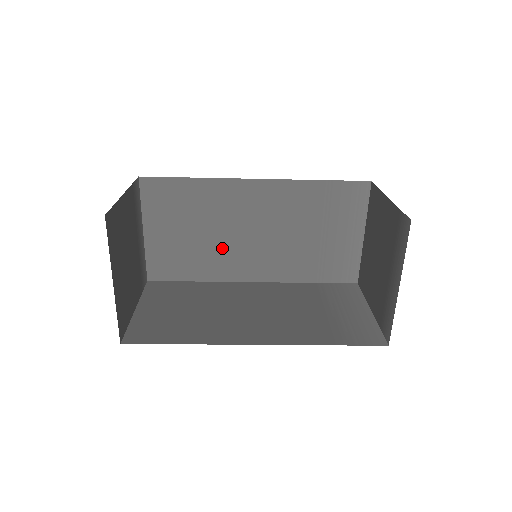
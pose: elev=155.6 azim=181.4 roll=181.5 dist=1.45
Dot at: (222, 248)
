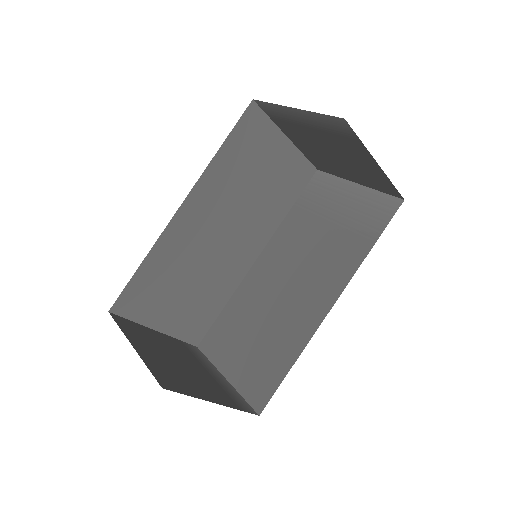
Dot at: (283, 318)
